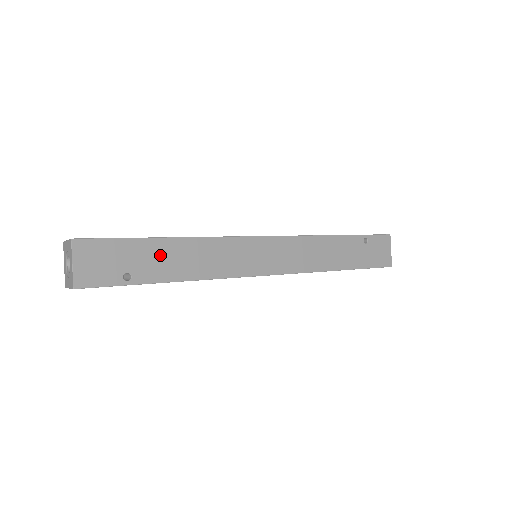
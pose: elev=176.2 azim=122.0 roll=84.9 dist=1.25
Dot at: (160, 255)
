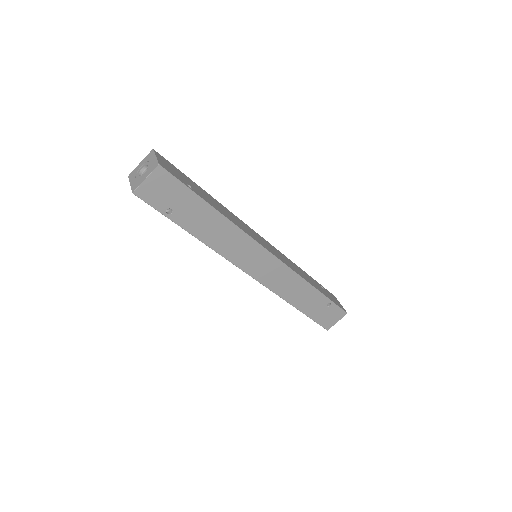
Dot at: (205, 194)
